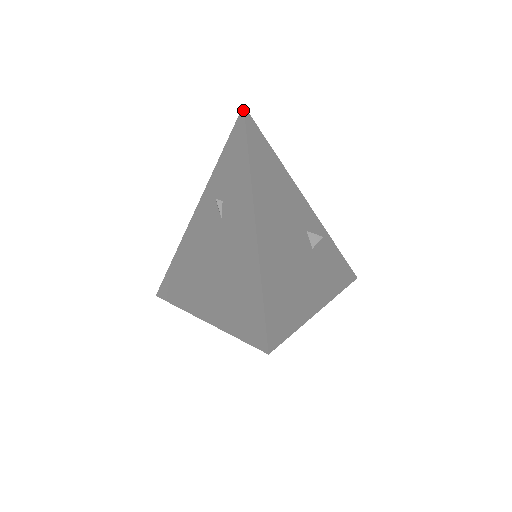
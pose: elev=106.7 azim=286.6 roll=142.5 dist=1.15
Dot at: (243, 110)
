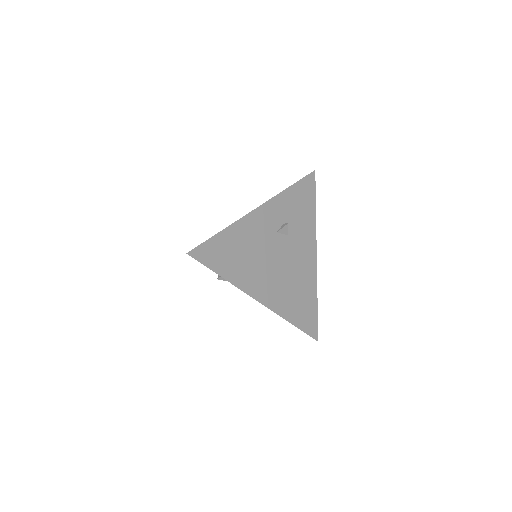
Dot at: occluded
